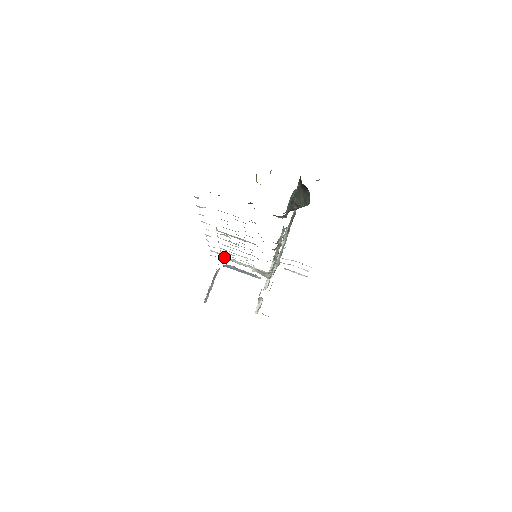
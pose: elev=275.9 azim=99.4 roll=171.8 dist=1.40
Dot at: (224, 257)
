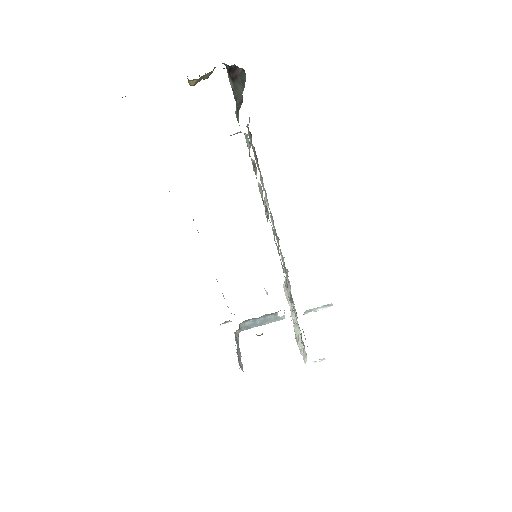
Dot at: occluded
